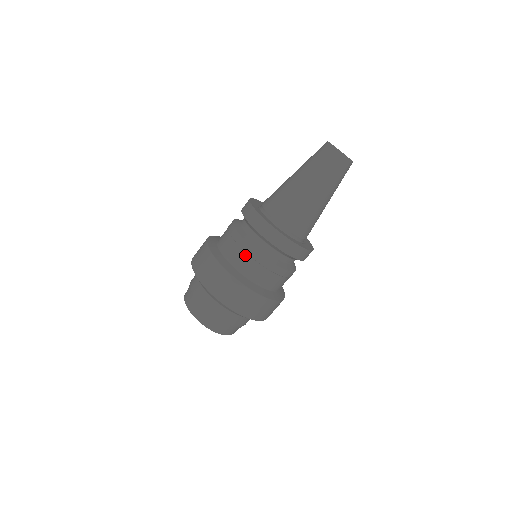
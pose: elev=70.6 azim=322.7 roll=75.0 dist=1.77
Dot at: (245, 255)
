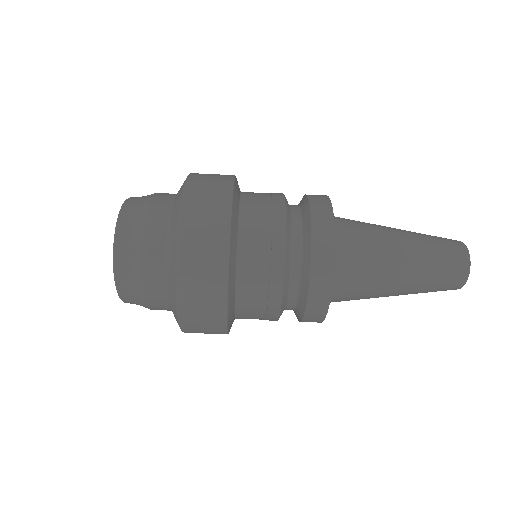
Dot at: (263, 304)
